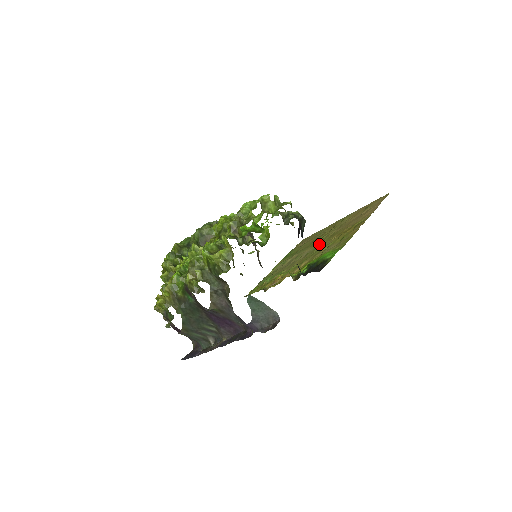
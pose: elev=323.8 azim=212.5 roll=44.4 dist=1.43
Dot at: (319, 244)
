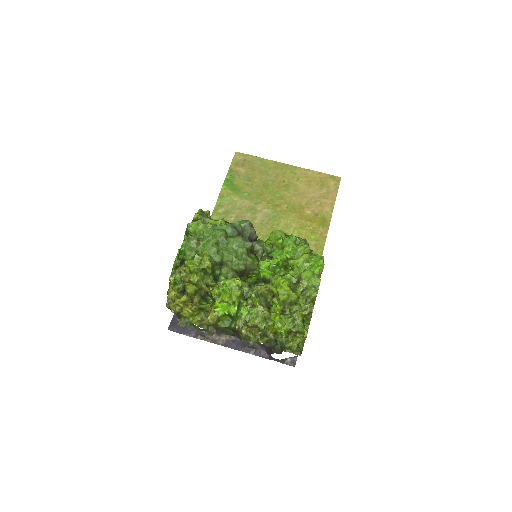
Dot at: (278, 211)
